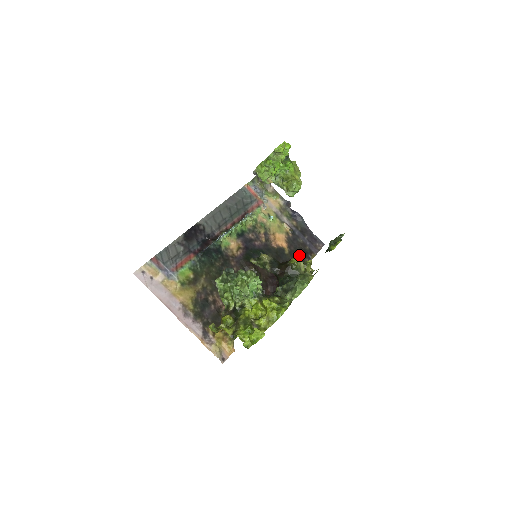
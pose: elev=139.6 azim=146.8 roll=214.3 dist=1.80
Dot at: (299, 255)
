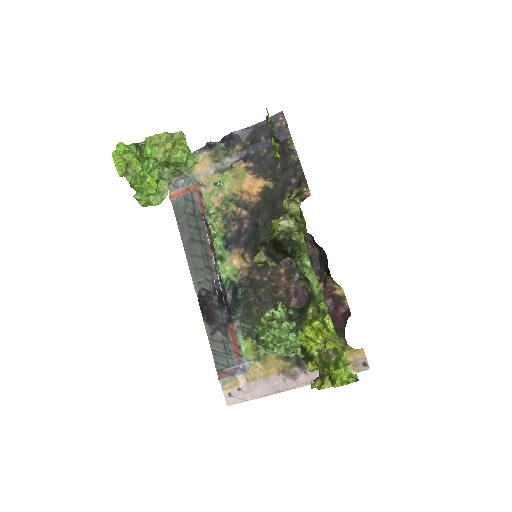
Dot at: (282, 166)
